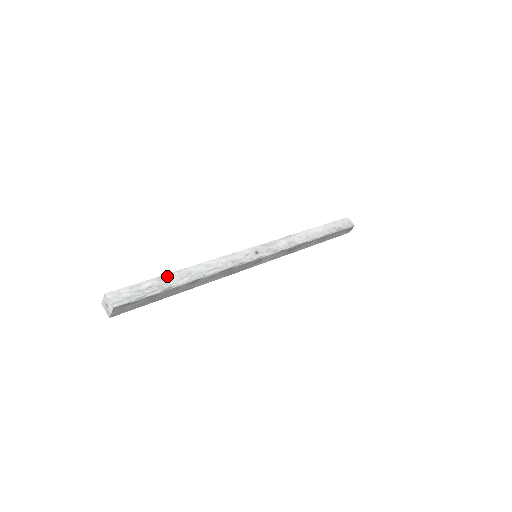
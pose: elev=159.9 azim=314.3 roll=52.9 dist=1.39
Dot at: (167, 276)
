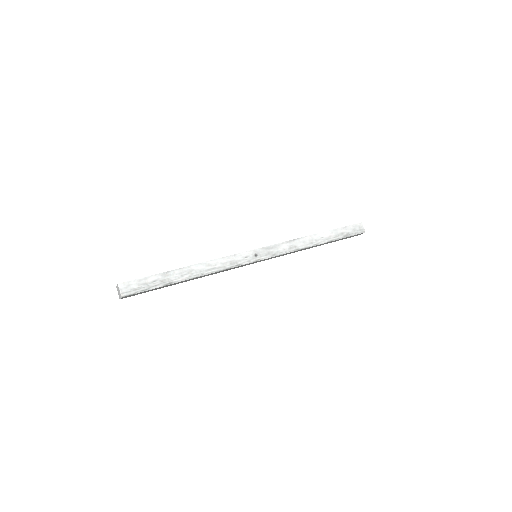
Dot at: (171, 272)
